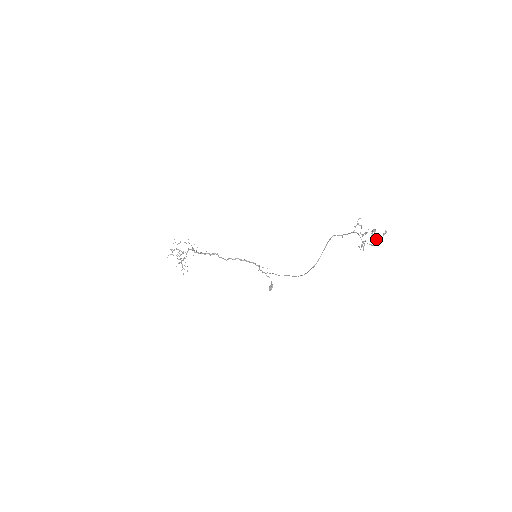
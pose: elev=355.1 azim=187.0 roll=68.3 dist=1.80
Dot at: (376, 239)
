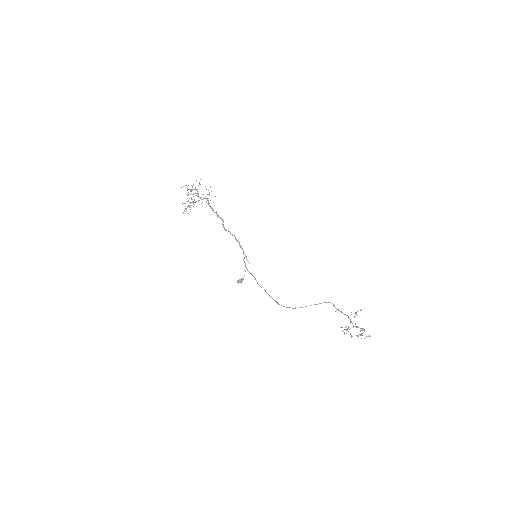
Dot at: occluded
